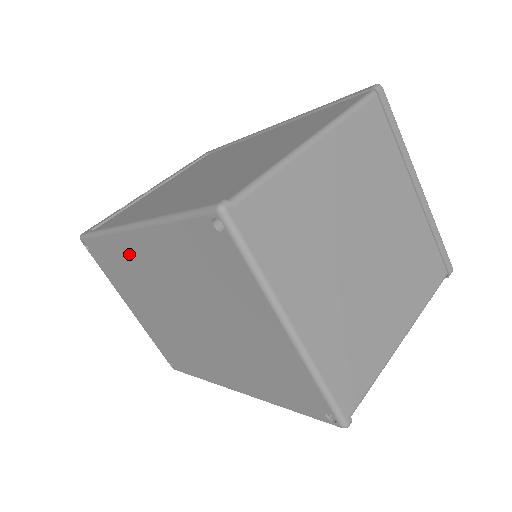
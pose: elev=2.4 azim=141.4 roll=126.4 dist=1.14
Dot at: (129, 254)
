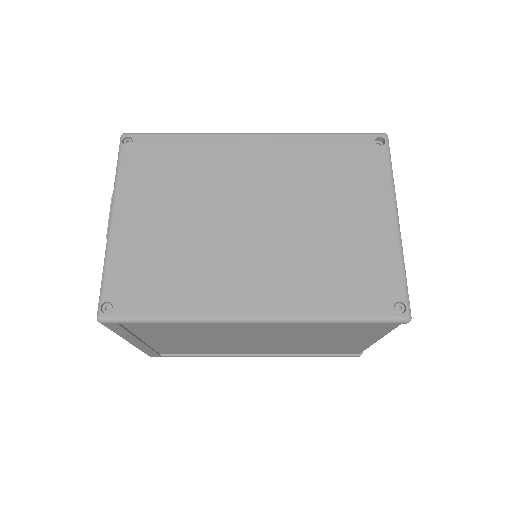
Dot at: (221, 153)
